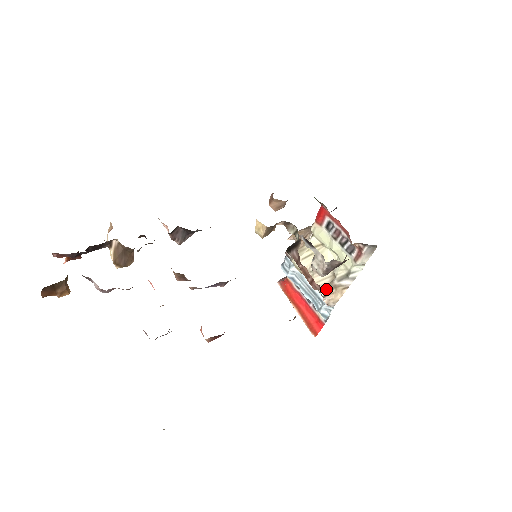
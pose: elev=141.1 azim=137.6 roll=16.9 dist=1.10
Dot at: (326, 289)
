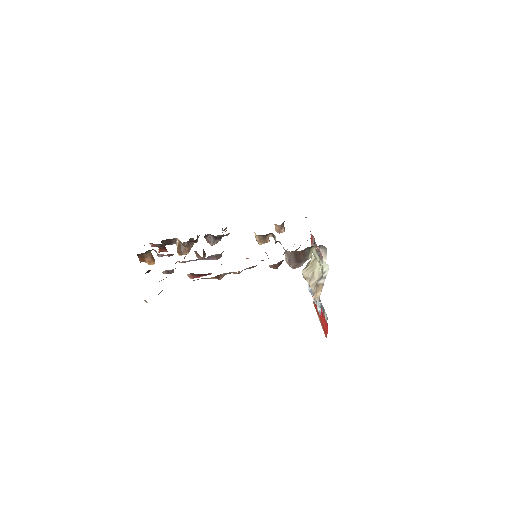
Dot at: (314, 289)
